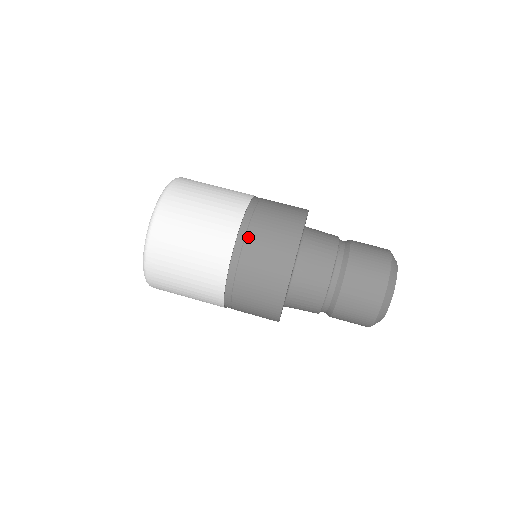
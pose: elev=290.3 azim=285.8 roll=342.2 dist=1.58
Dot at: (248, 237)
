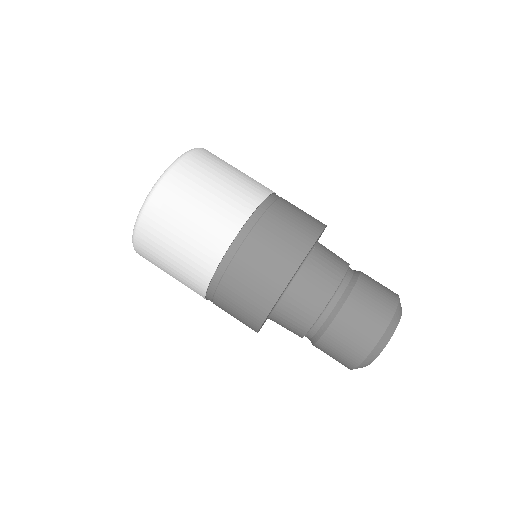
Dot at: (273, 207)
